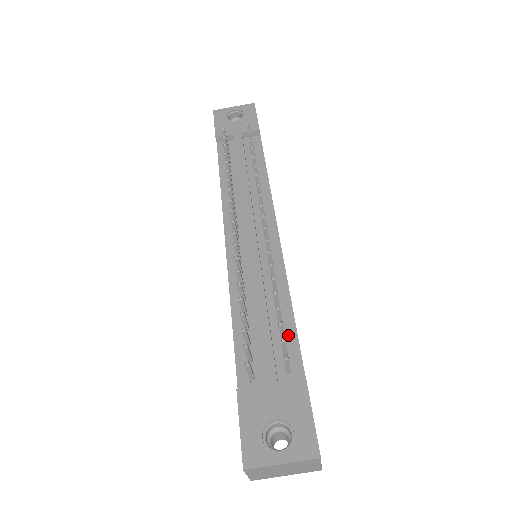
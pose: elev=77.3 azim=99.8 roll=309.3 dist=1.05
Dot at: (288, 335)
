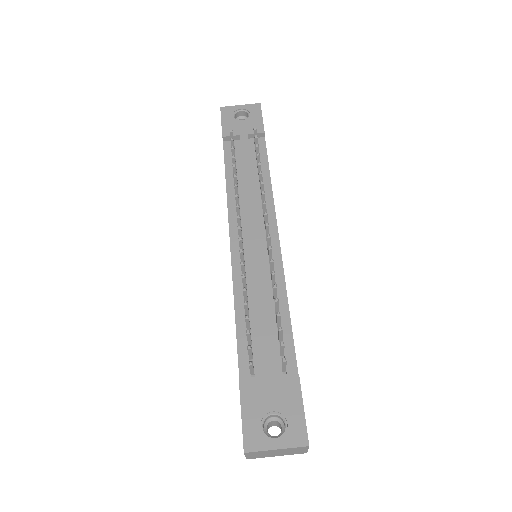
Dot at: (285, 336)
